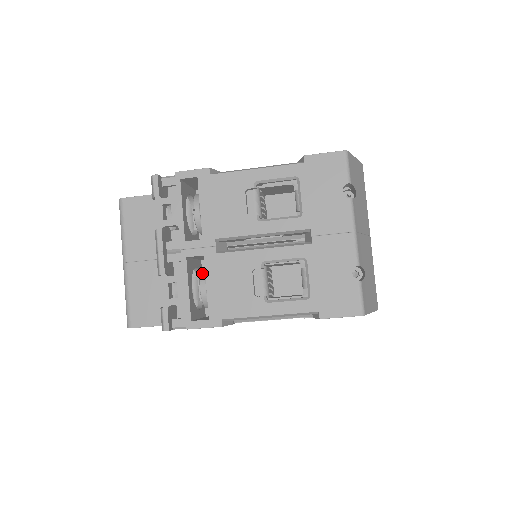
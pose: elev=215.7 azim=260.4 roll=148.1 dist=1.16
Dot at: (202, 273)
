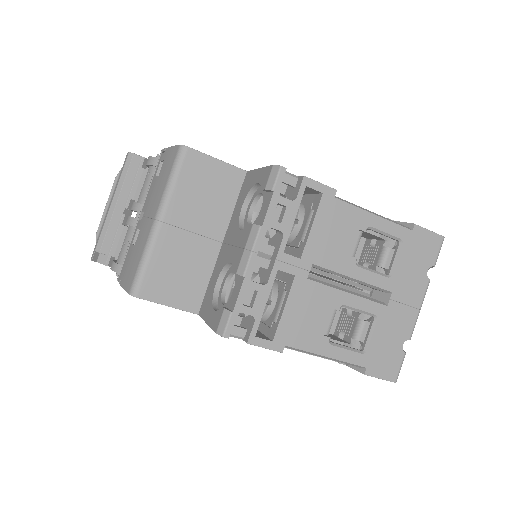
Dot at: (275, 287)
